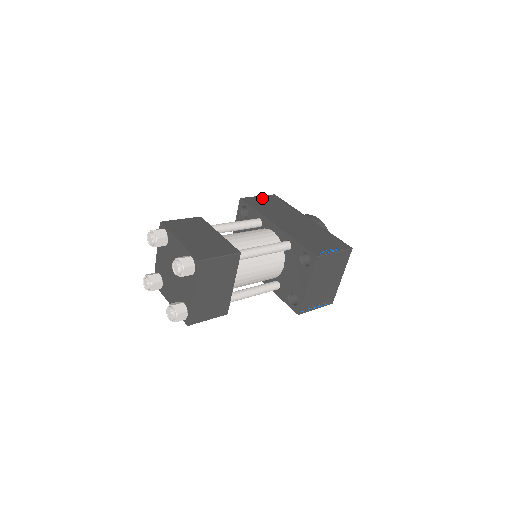
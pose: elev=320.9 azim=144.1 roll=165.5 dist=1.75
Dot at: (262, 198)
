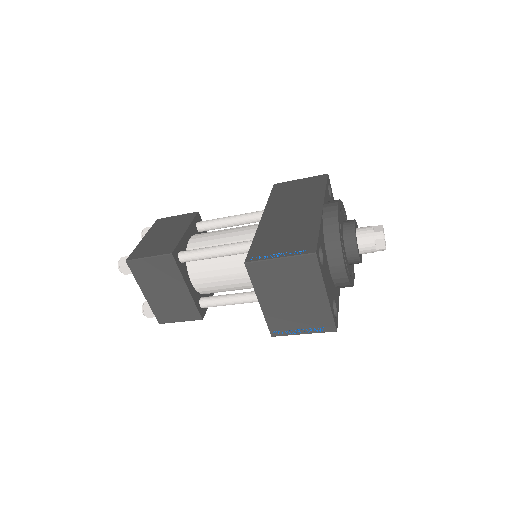
Dot at: (301, 181)
